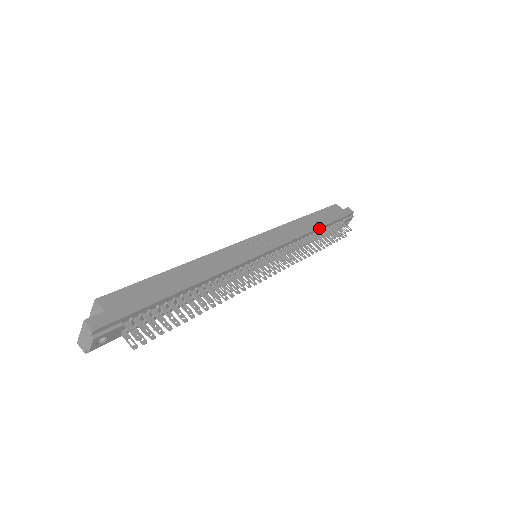
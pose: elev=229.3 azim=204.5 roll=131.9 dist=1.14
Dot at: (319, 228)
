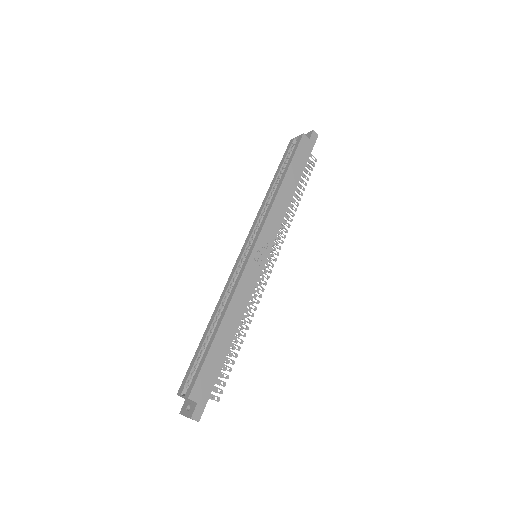
Dot at: occluded
